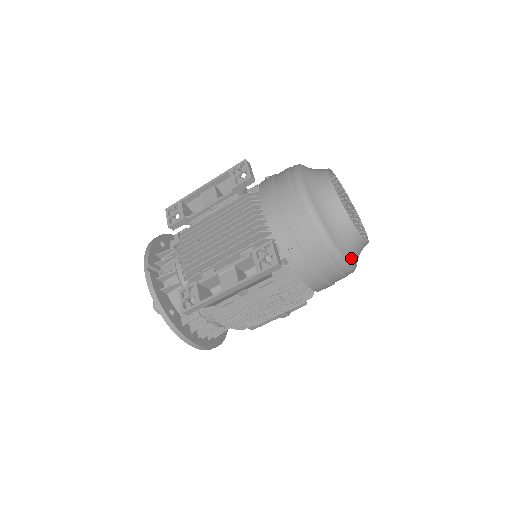
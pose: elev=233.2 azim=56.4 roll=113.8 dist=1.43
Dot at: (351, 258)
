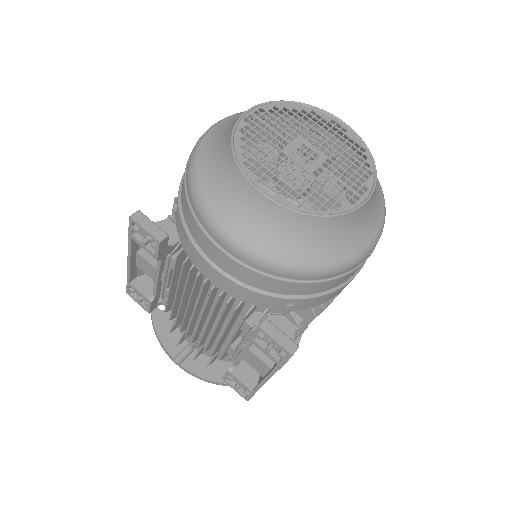
Dot at: (370, 230)
